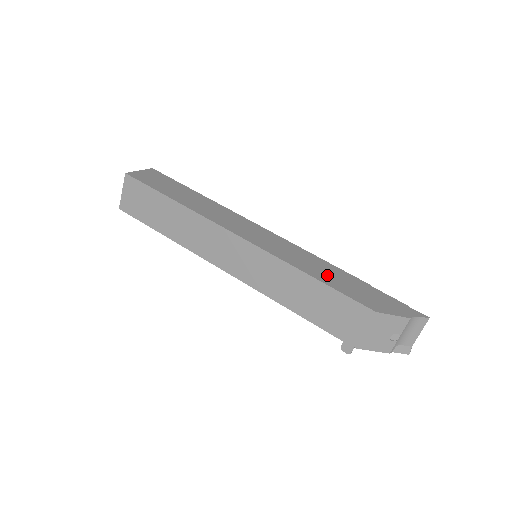
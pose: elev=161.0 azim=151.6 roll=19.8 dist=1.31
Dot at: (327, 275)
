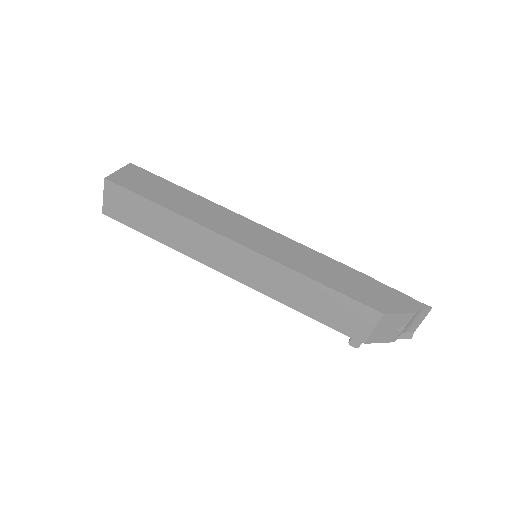
Dot at: (332, 276)
